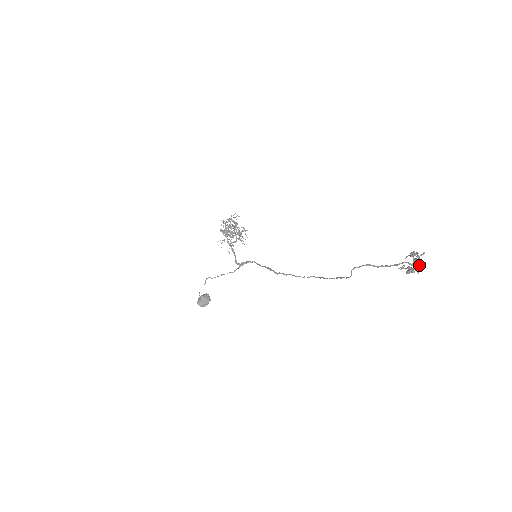
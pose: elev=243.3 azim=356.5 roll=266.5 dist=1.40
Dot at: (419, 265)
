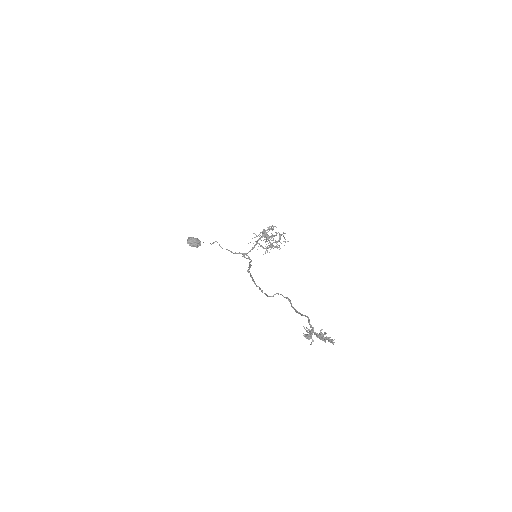
Dot at: (316, 333)
